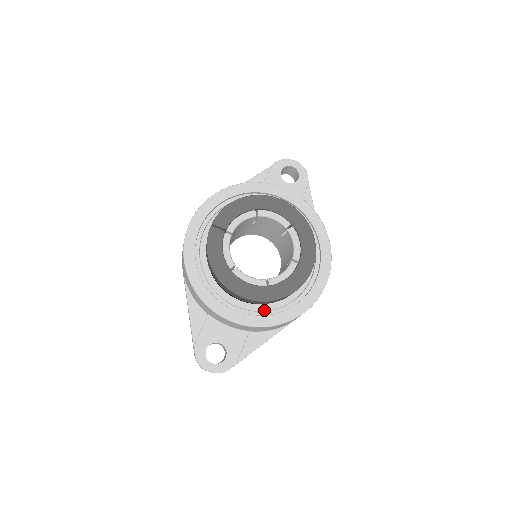
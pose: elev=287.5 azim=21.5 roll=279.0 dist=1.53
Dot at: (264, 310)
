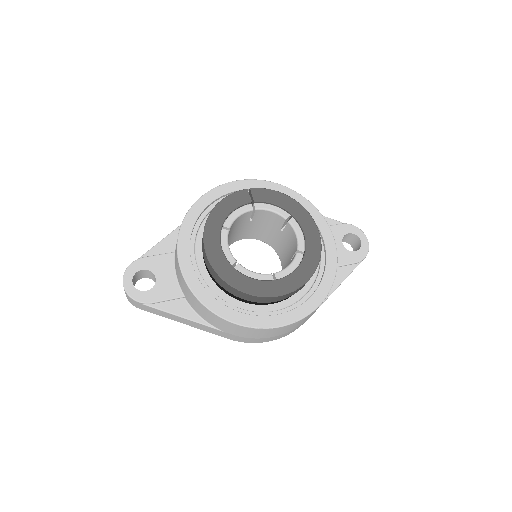
Dot at: (211, 288)
